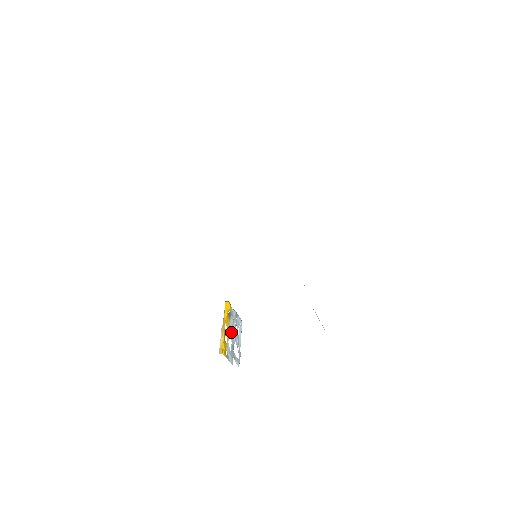
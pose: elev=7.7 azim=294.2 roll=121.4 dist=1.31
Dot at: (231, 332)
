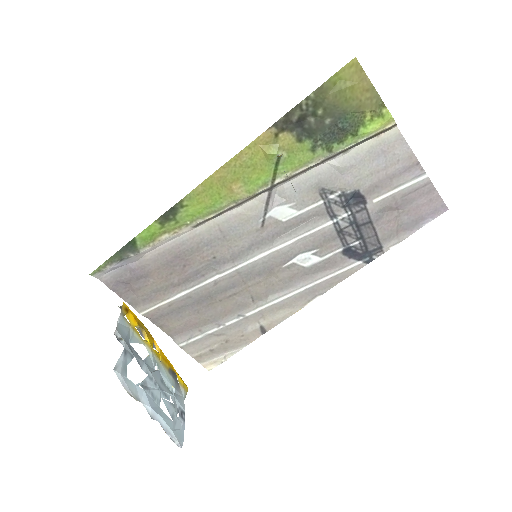
Dot at: occluded
